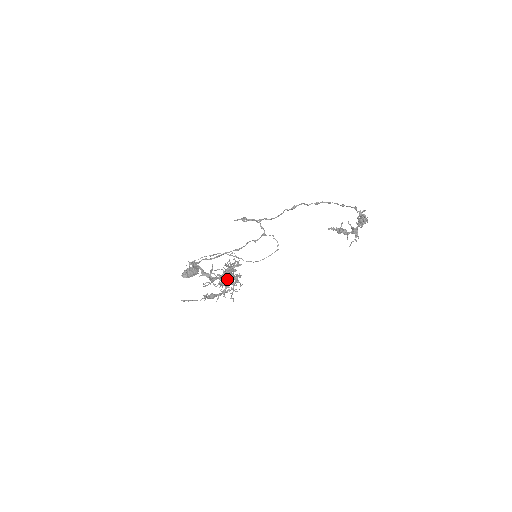
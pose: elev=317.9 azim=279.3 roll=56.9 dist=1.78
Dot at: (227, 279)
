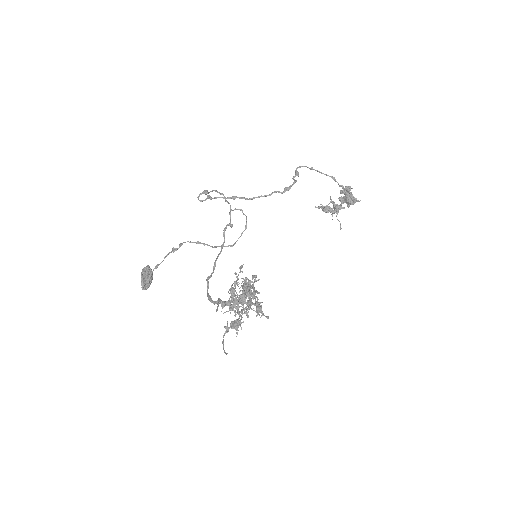
Dot at: (260, 307)
